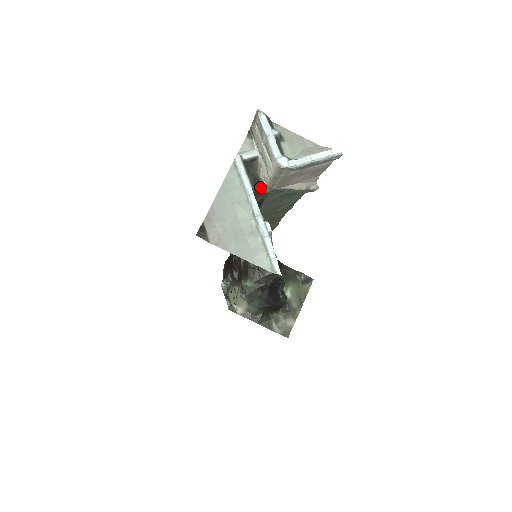
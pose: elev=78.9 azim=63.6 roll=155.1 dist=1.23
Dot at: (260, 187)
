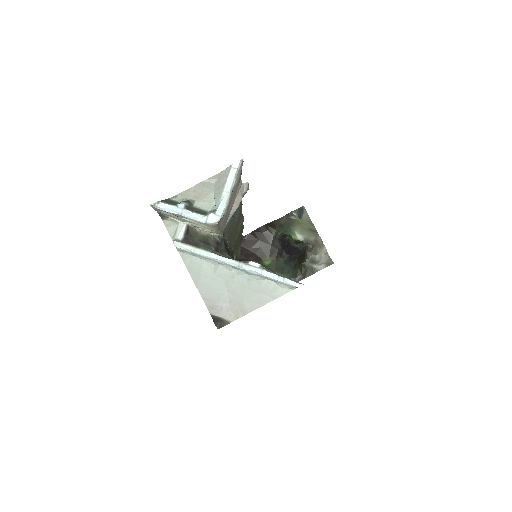
Dot at: (214, 240)
